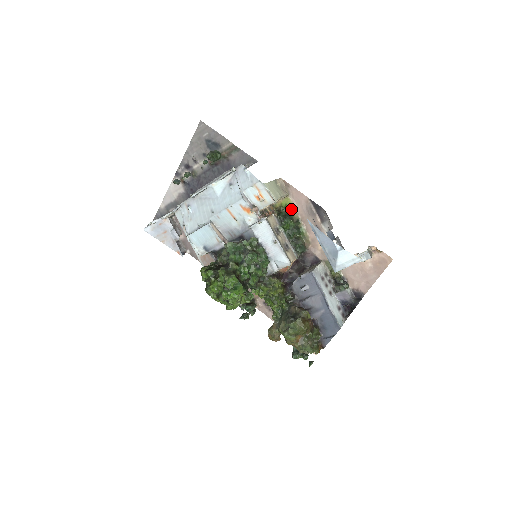
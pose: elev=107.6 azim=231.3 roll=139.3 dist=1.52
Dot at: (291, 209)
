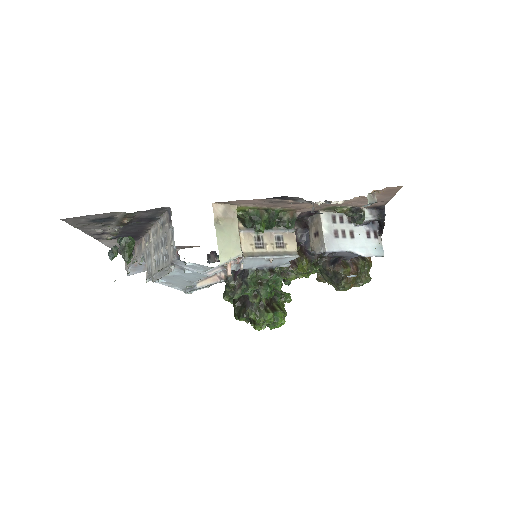
Dot at: (250, 209)
